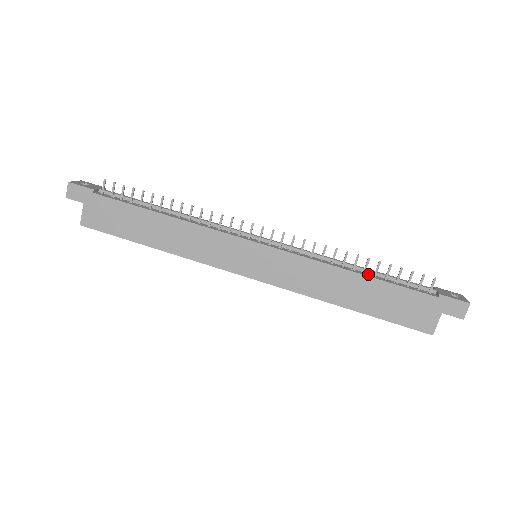
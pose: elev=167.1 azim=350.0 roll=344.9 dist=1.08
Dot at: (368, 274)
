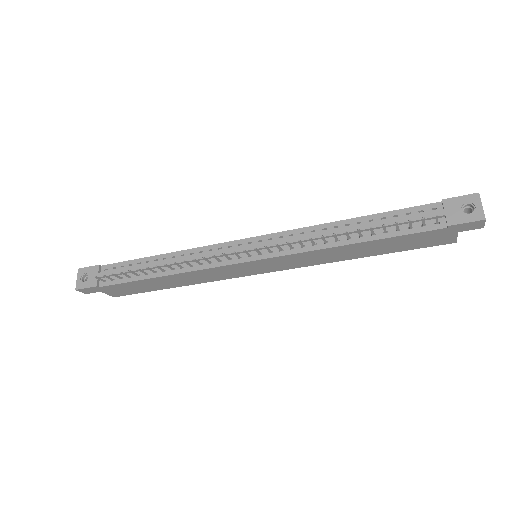
Dot at: (365, 235)
